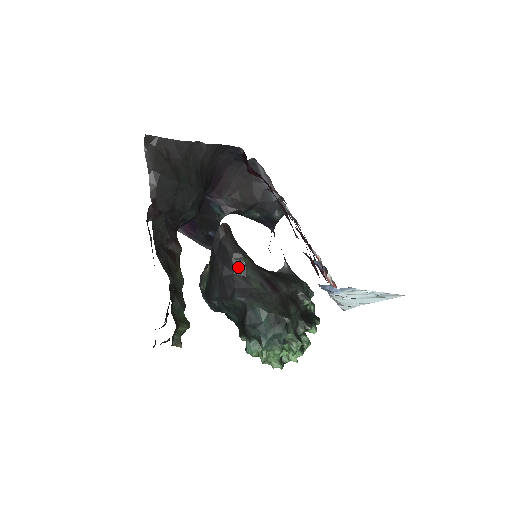
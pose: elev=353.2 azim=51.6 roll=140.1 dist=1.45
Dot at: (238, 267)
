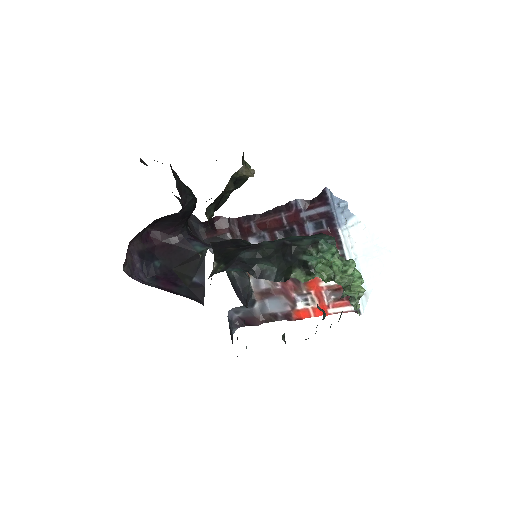
Dot at: (248, 244)
